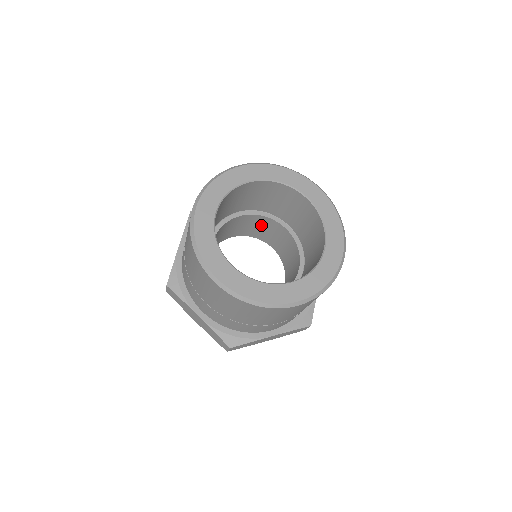
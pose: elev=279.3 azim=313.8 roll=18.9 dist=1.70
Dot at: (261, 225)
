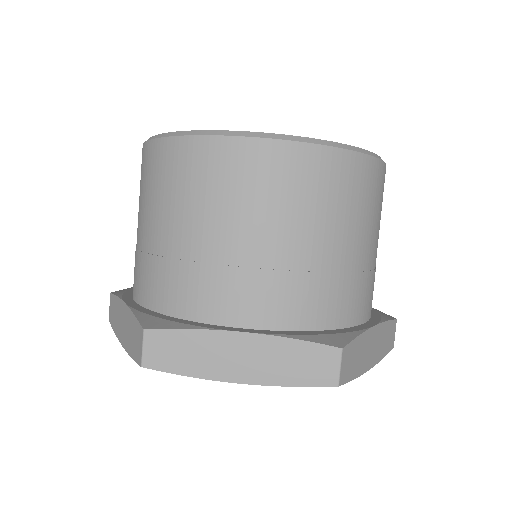
Dot at: occluded
